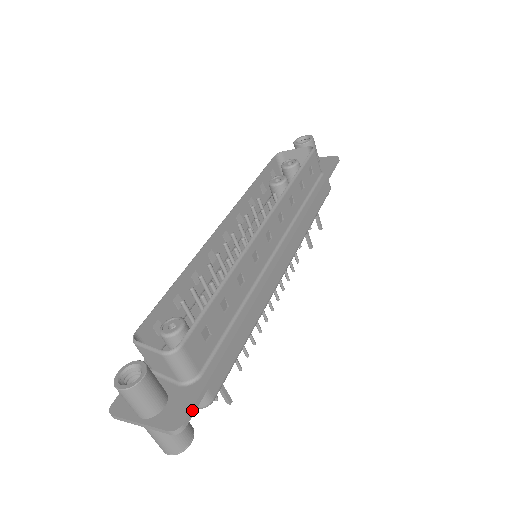
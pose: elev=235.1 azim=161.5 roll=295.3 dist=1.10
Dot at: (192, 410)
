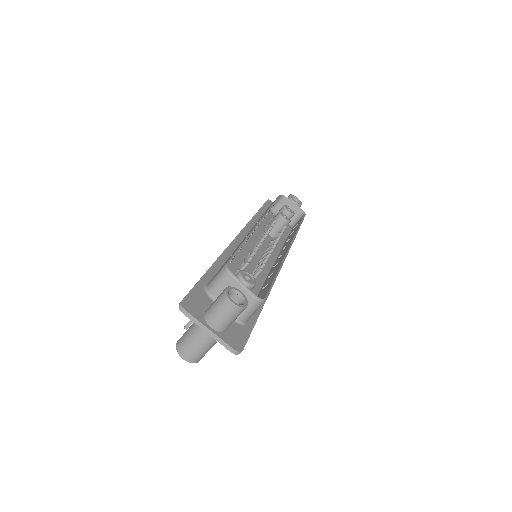
Dot at: (245, 344)
